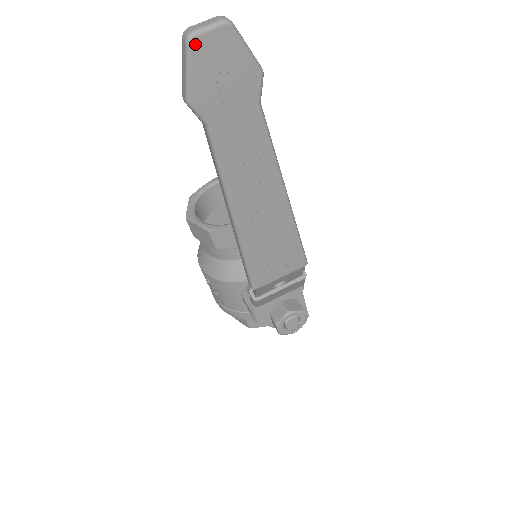
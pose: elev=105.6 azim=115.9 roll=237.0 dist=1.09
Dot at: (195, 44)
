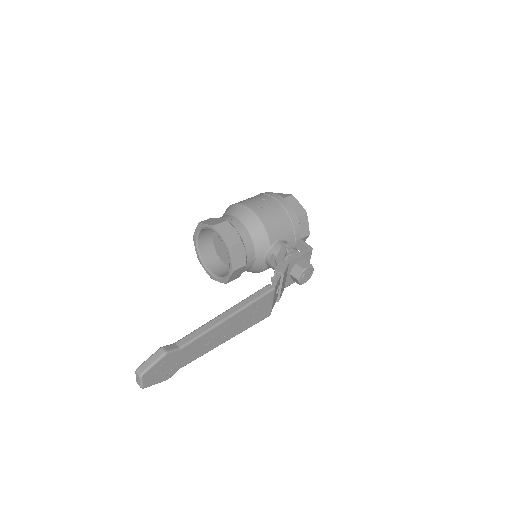
Dot at: (146, 386)
